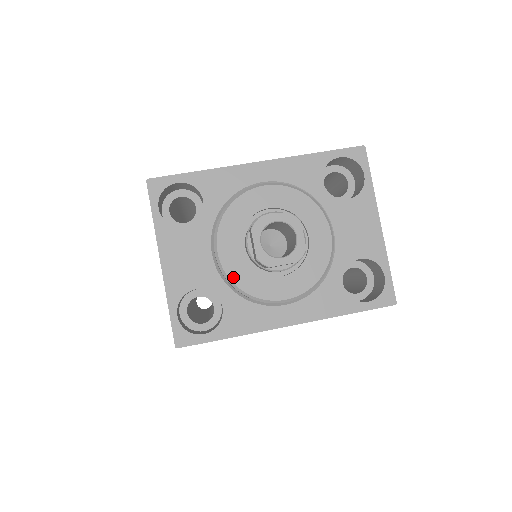
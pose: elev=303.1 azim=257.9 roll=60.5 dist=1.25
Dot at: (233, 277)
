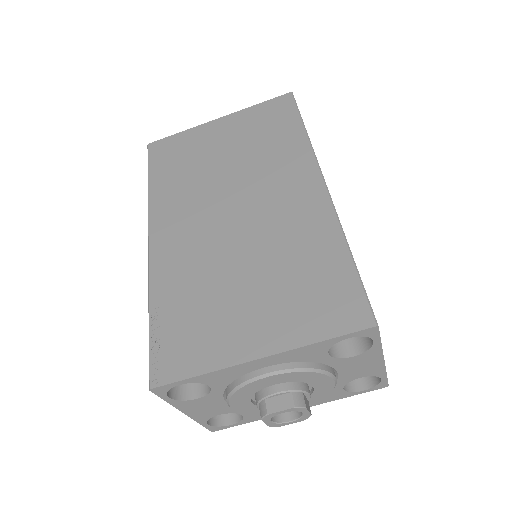
Dot at: (249, 413)
